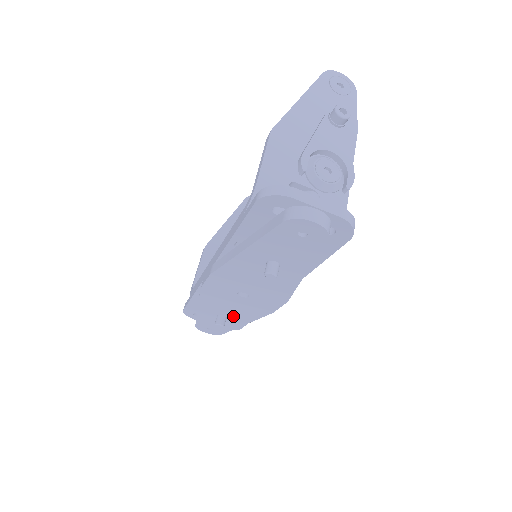
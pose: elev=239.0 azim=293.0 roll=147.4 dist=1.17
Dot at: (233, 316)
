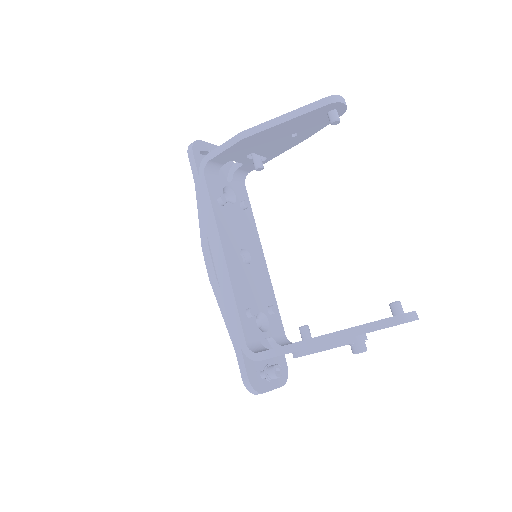
Dot at: occluded
